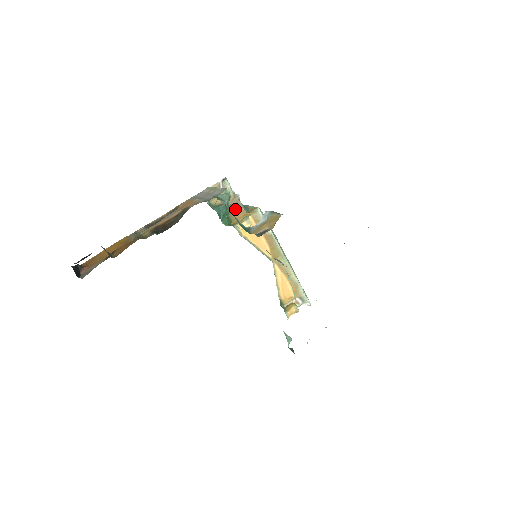
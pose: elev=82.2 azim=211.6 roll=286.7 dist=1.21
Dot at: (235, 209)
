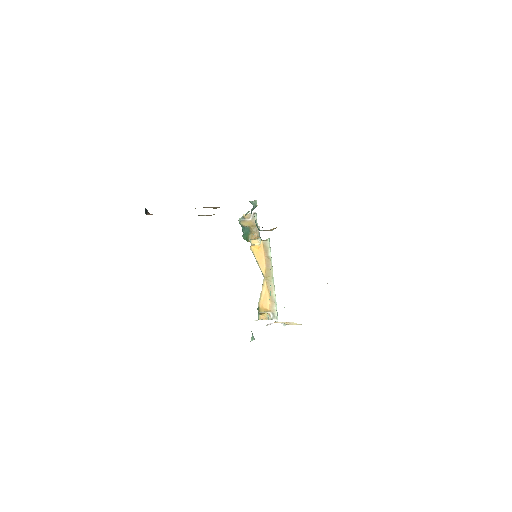
Dot at: (254, 234)
